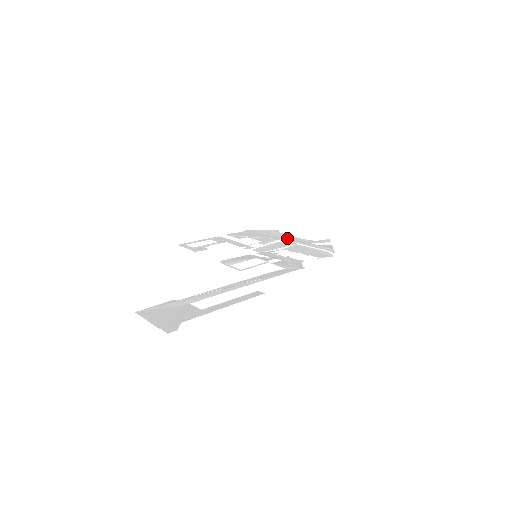
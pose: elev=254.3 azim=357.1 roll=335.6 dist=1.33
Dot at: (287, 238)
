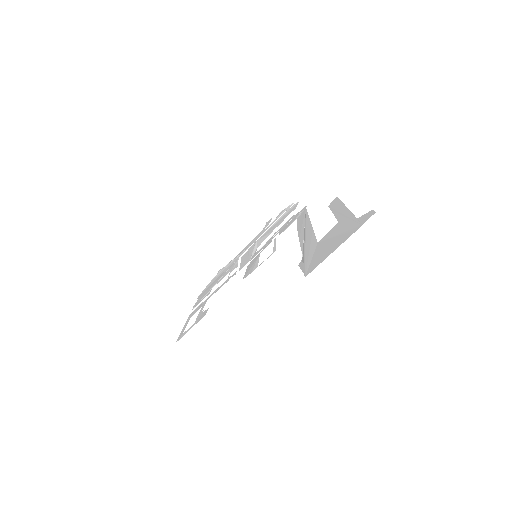
Dot at: (241, 253)
